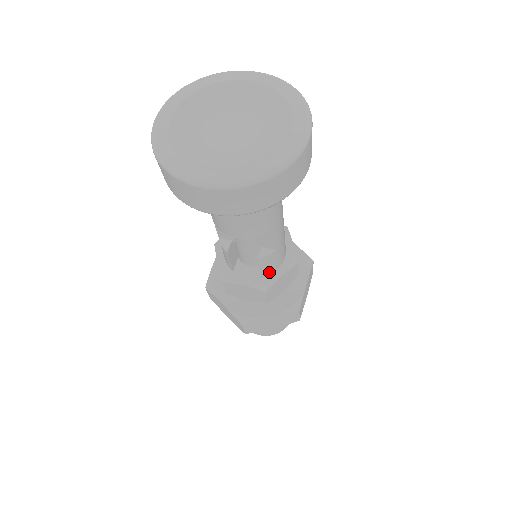
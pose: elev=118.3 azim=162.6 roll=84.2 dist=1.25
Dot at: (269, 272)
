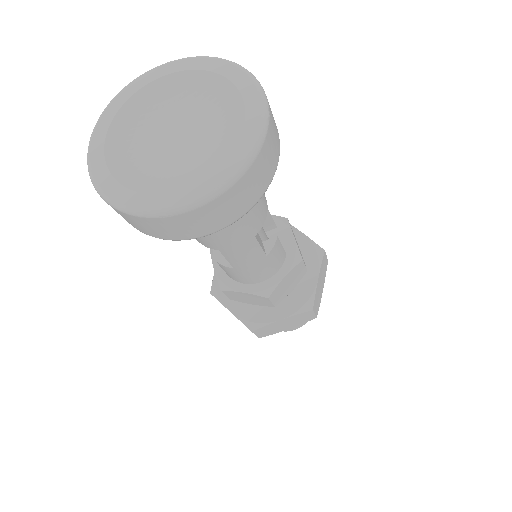
Dot at: (235, 279)
